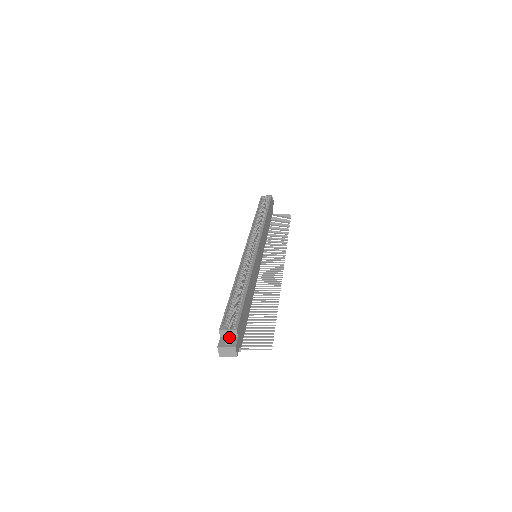
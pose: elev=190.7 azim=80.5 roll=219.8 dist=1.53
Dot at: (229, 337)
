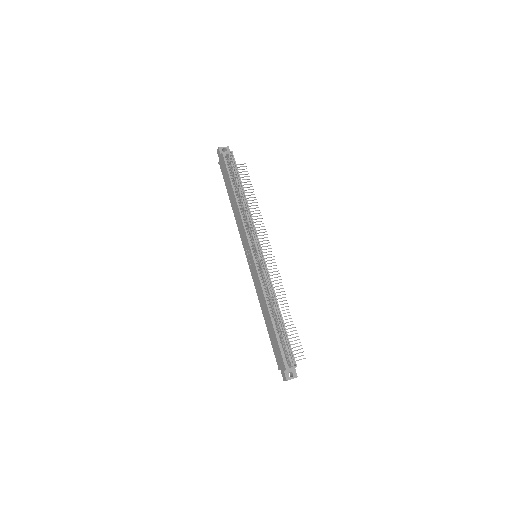
Dot at: (290, 369)
